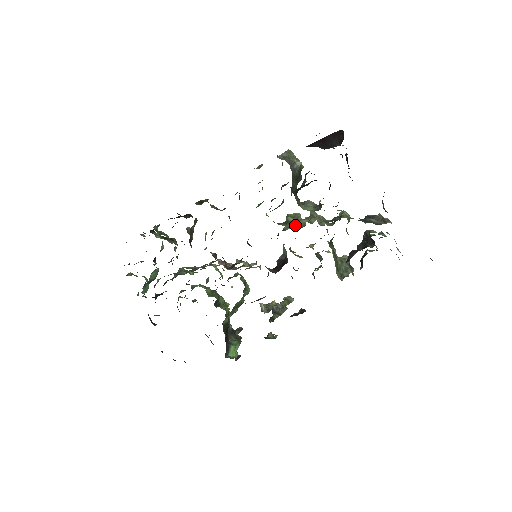
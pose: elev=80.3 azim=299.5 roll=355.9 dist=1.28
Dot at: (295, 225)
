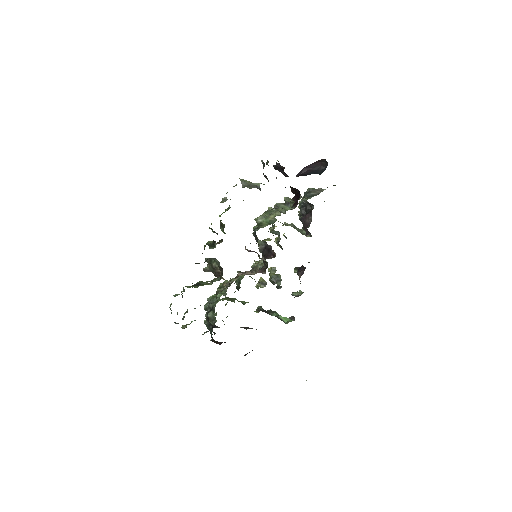
Dot at: (269, 222)
